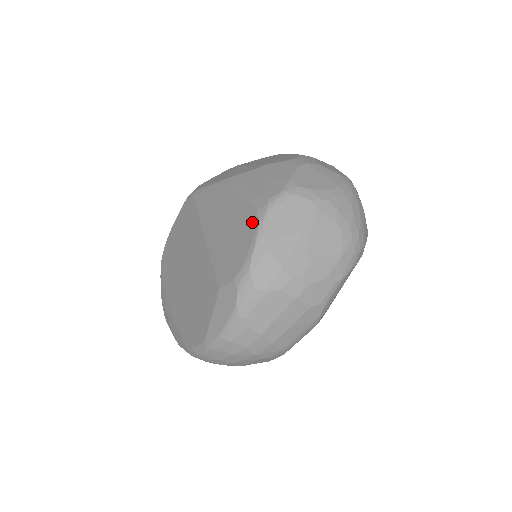
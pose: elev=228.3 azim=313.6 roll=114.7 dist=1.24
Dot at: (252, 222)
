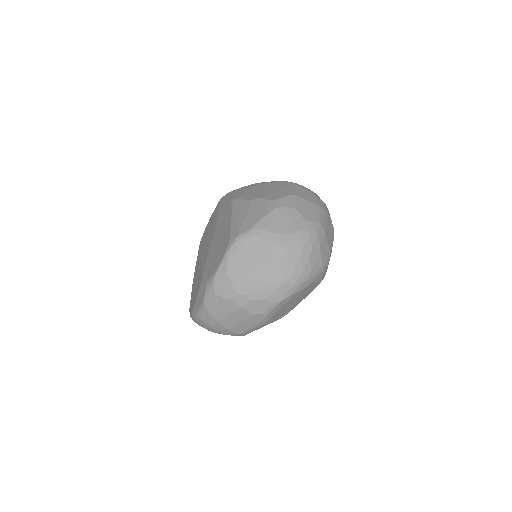
Dot at: (225, 247)
